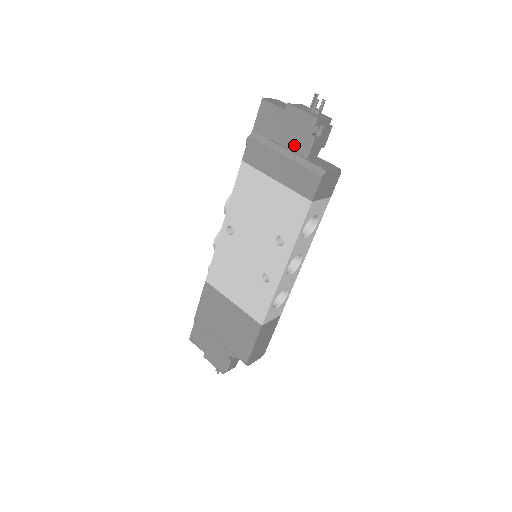
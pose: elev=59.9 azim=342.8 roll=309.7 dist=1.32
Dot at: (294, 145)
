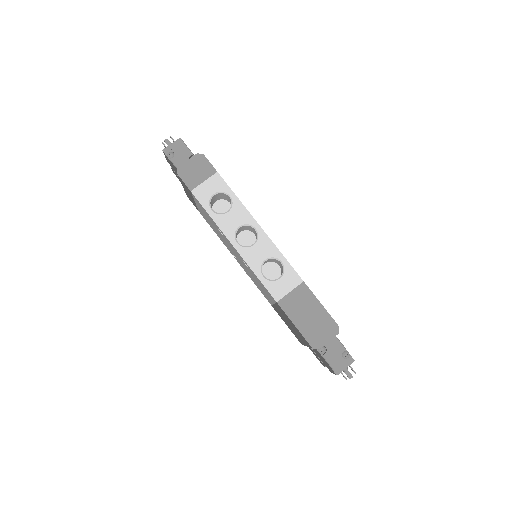
Dot at: occluded
